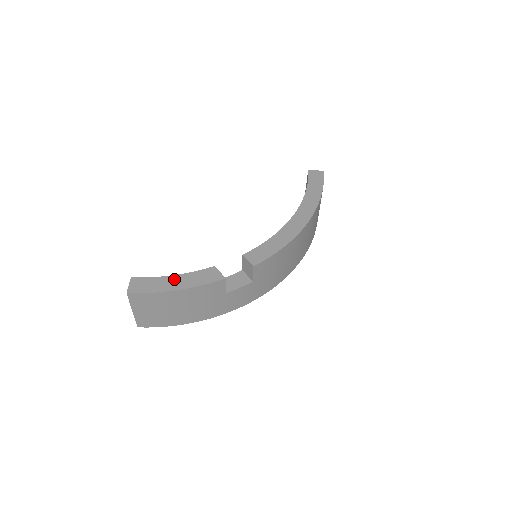
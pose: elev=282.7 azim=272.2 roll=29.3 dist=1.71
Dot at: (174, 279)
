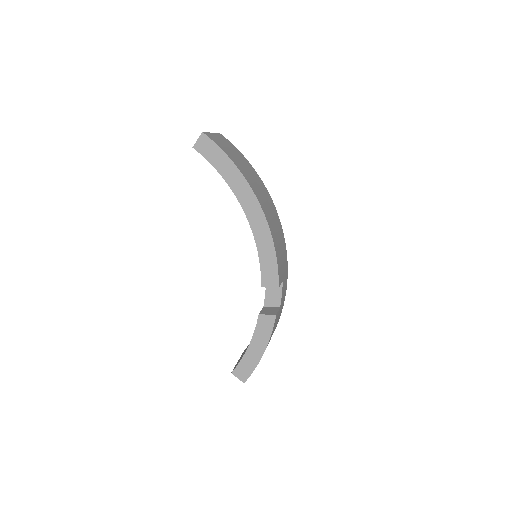
Dot at: (252, 349)
